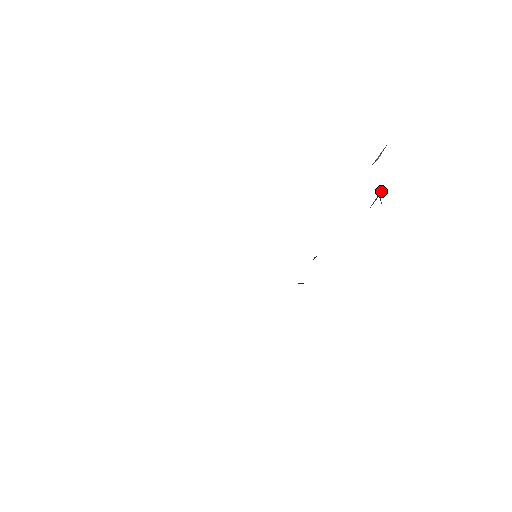
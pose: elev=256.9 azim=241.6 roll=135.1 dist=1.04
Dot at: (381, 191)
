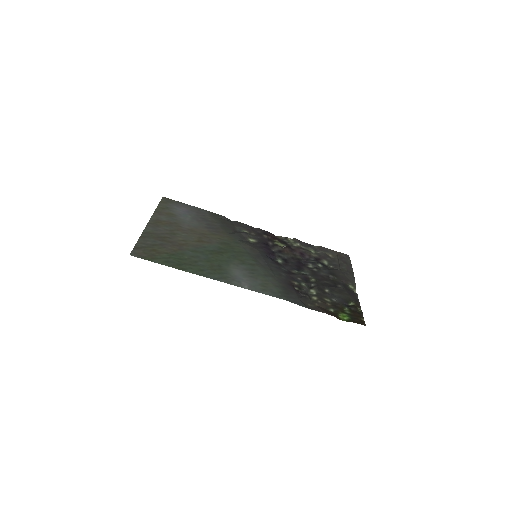
Dot at: (331, 280)
